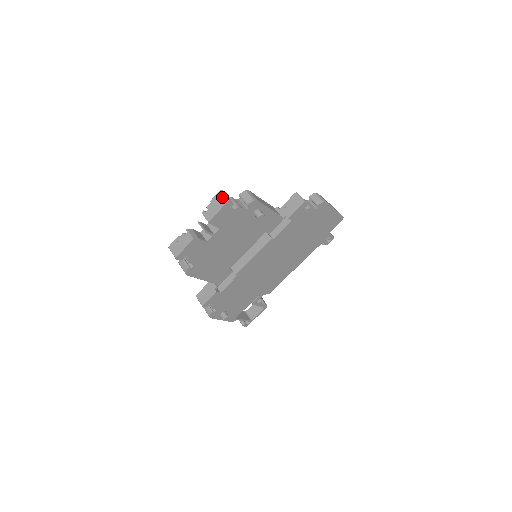
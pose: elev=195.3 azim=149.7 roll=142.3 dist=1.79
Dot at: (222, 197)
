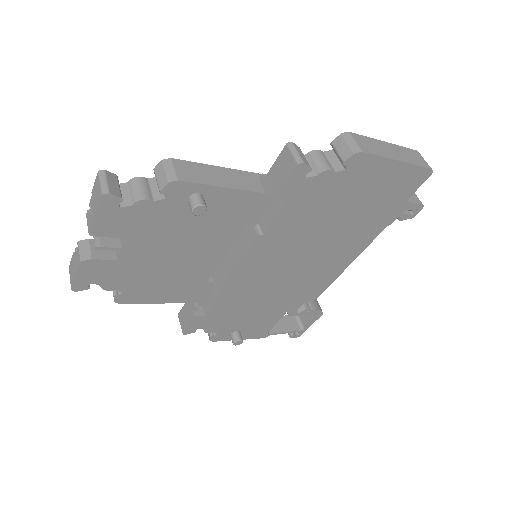
Dot at: (98, 186)
